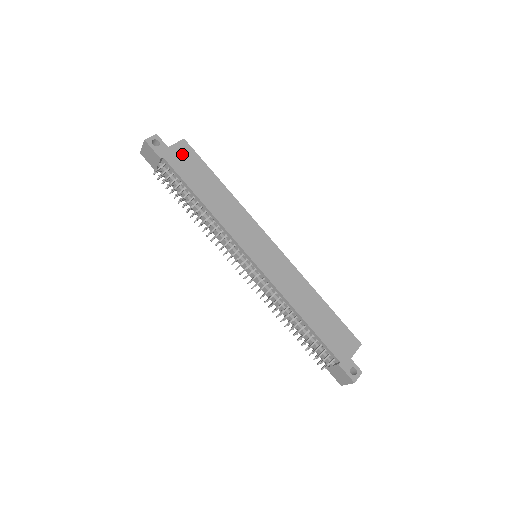
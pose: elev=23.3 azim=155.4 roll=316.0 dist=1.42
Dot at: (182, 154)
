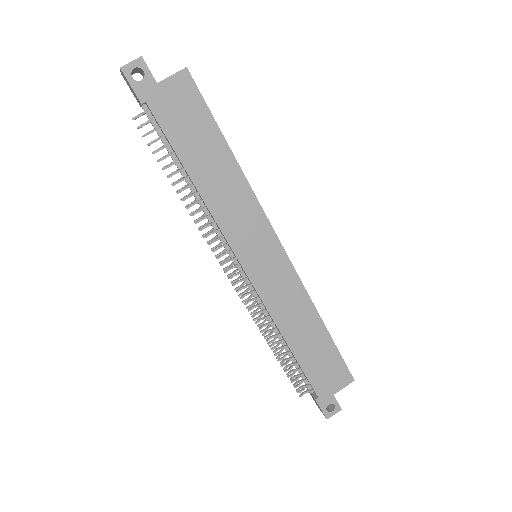
Dot at: (178, 97)
